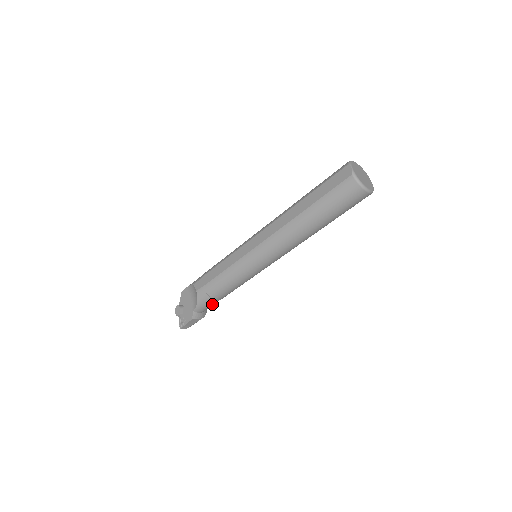
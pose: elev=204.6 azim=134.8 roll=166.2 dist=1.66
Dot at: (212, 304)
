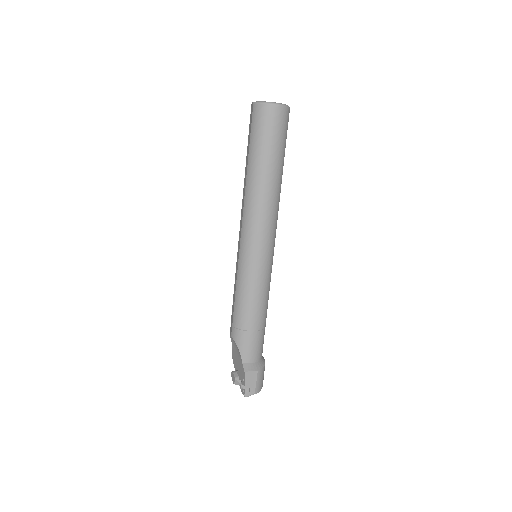
Dot at: (255, 342)
